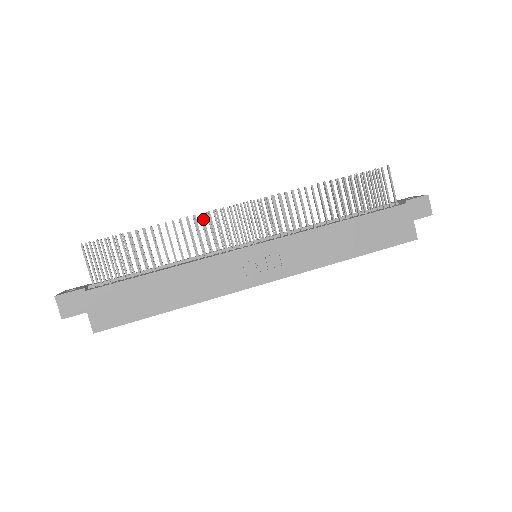
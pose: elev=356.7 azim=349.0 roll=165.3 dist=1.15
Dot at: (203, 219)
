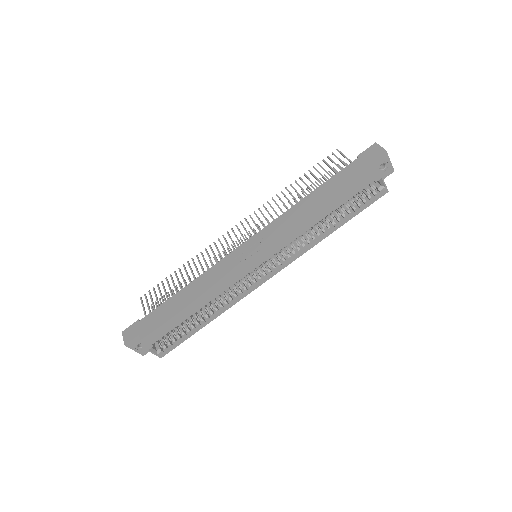
Dot at: (210, 248)
